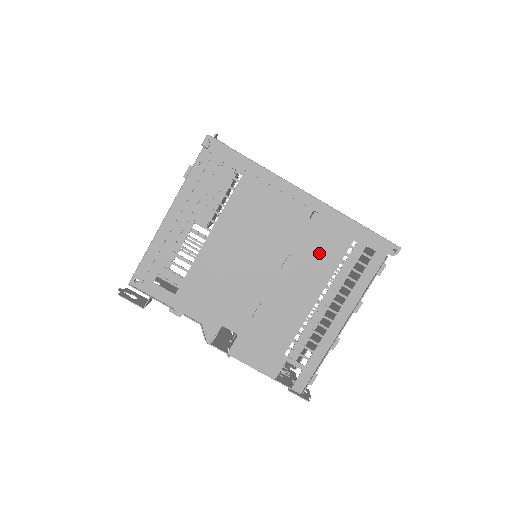
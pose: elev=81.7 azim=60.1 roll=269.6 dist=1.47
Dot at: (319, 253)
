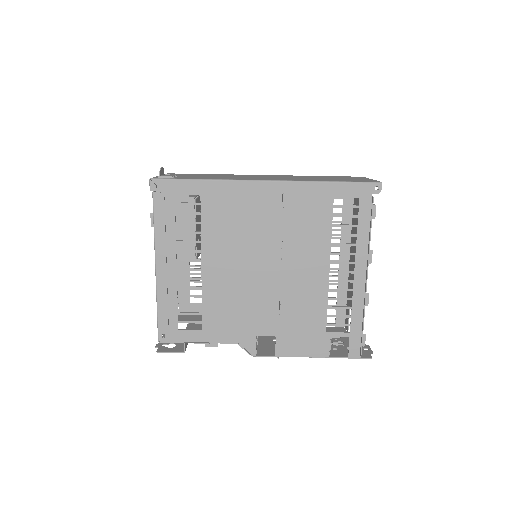
Dot at: (308, 228)
